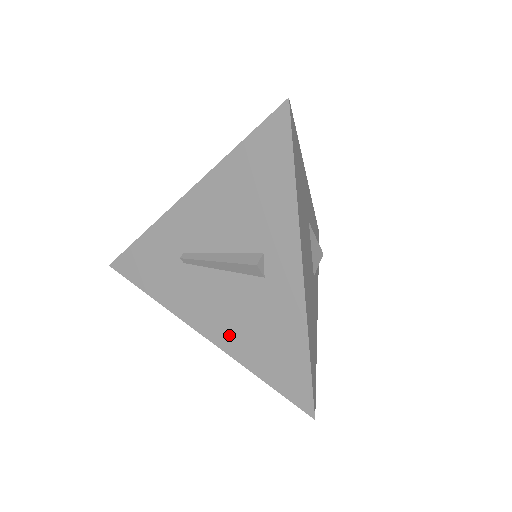
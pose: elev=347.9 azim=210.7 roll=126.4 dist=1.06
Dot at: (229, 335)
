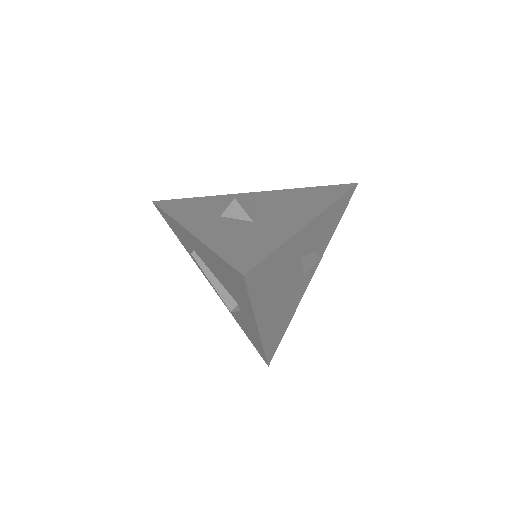
Dot at: occluded
